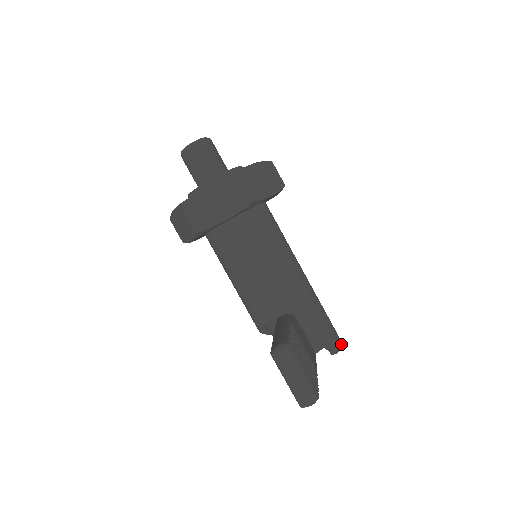
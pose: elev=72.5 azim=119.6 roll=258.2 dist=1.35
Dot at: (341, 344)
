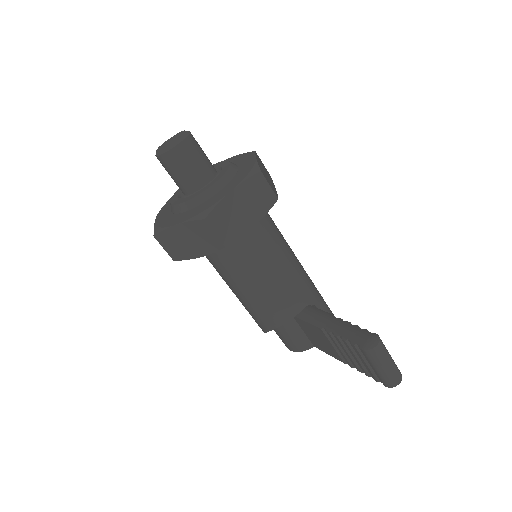
Dot at: occluded
